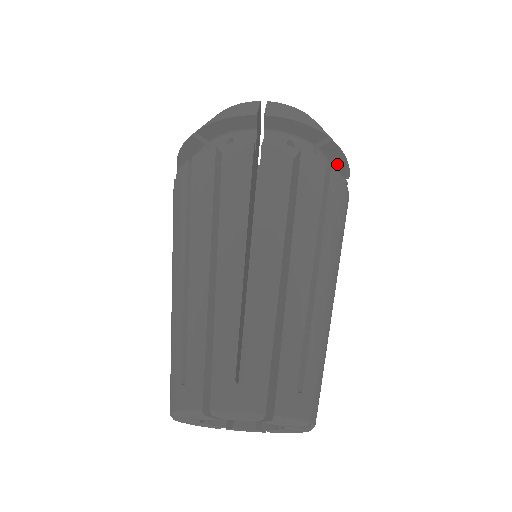
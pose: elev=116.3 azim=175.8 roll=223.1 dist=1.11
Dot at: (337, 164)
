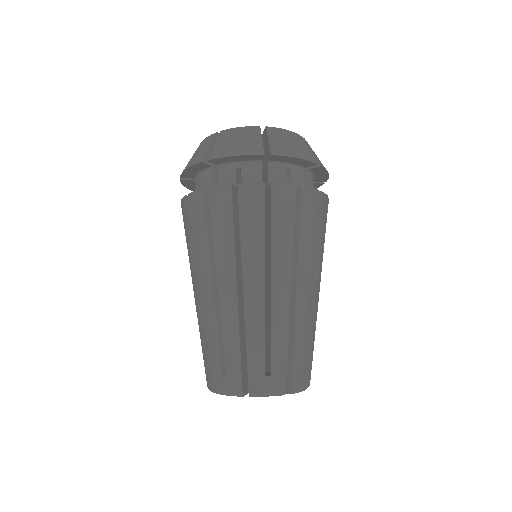
Dot at: occluded
